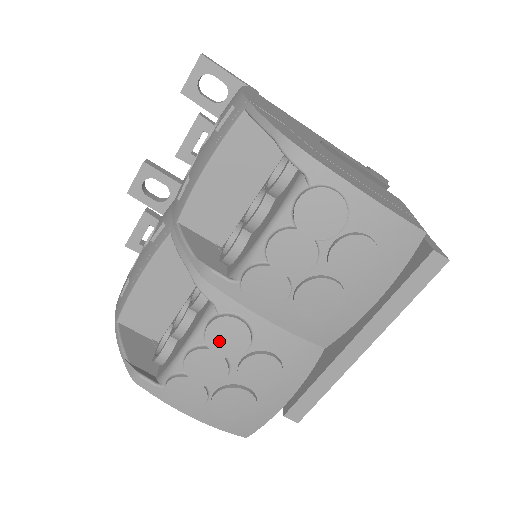
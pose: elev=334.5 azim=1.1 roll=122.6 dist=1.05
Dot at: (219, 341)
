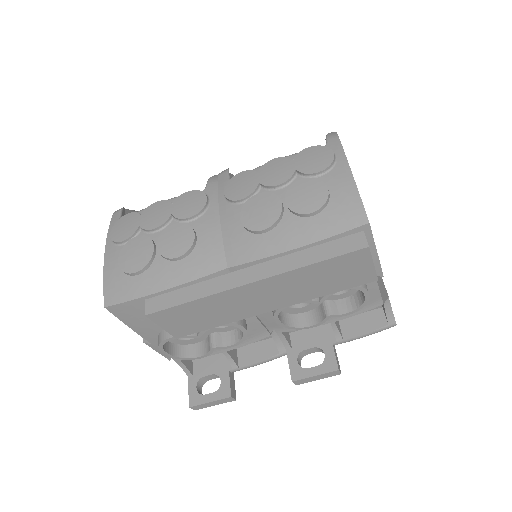
Dot at: (182, 202)
